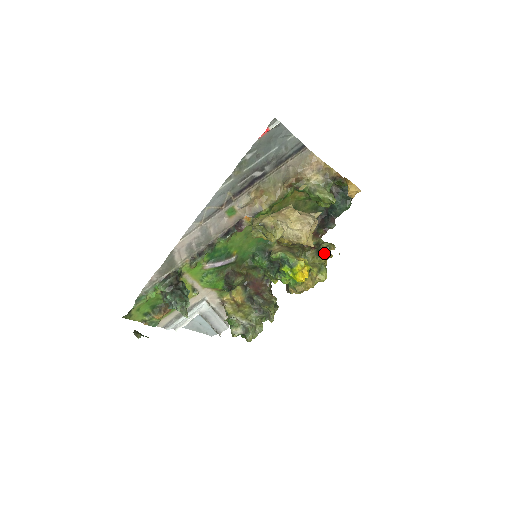
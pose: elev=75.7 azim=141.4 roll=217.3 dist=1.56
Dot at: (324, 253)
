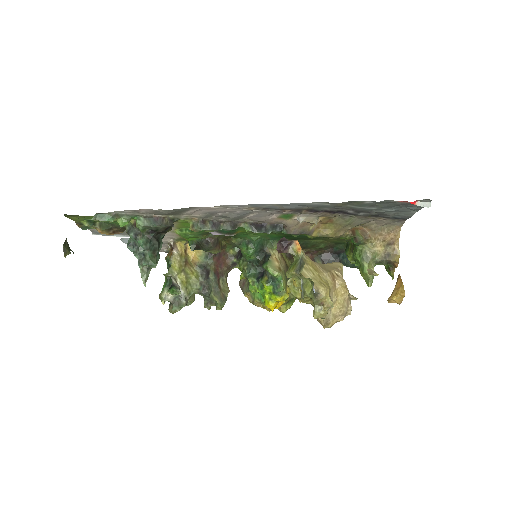
Dot at: occluded
